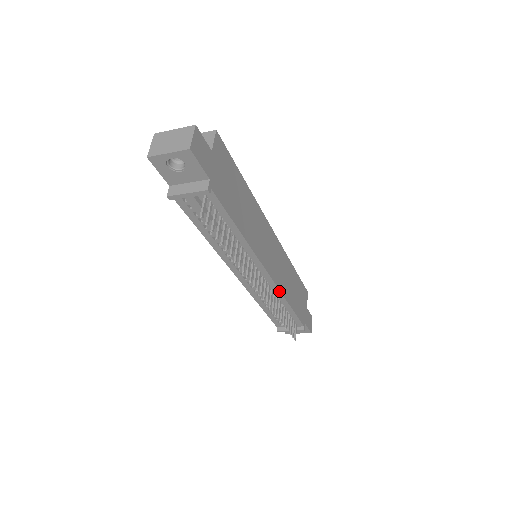
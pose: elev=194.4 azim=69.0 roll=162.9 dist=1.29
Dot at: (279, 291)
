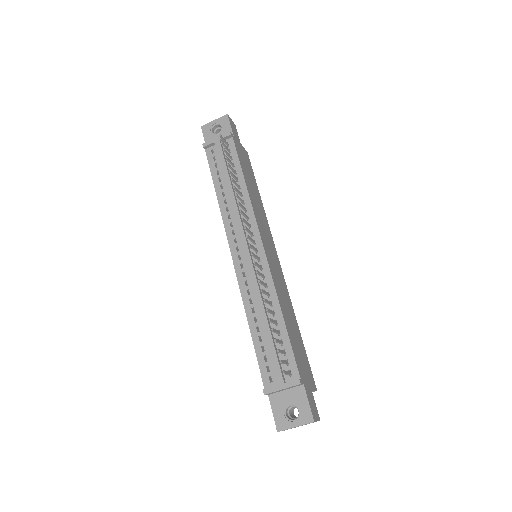
Dot at: (271, 279)
